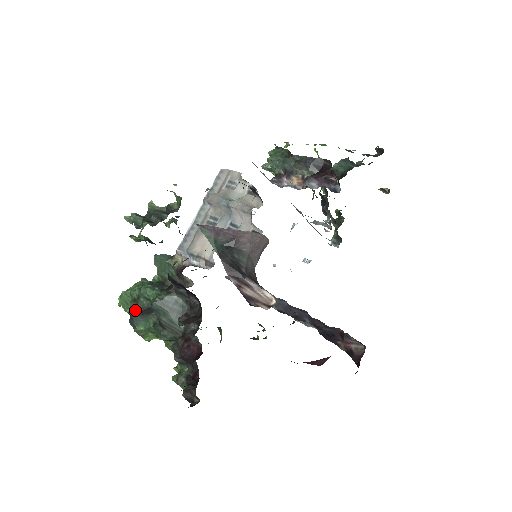
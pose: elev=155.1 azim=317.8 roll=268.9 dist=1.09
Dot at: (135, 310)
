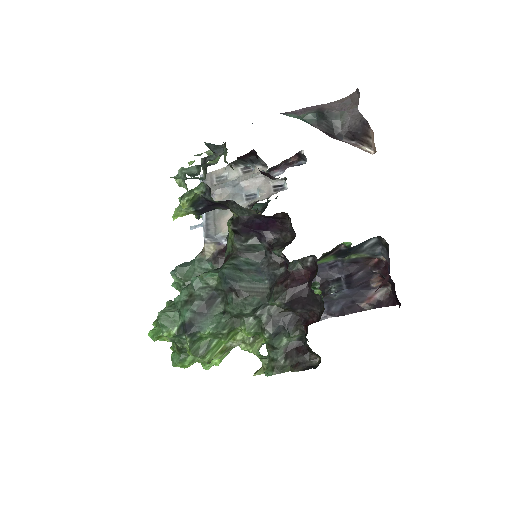
Dot at: (192, 312)
